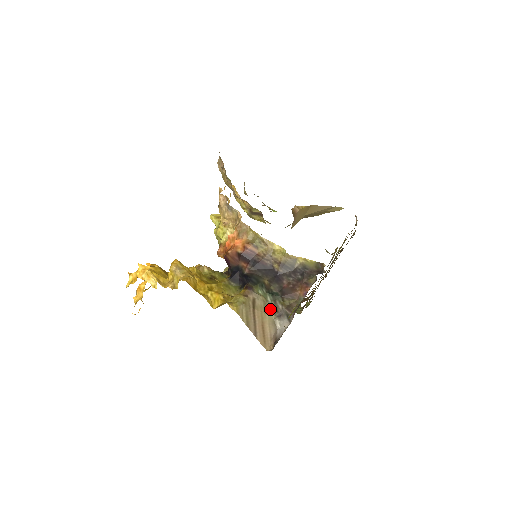
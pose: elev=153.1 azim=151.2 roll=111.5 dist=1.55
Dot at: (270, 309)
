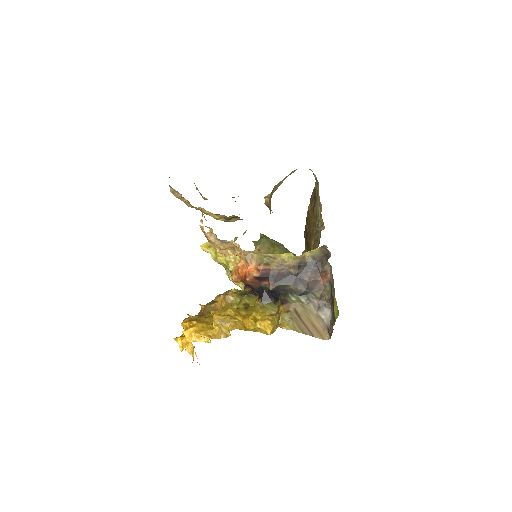
Dot at: (309, 308)
